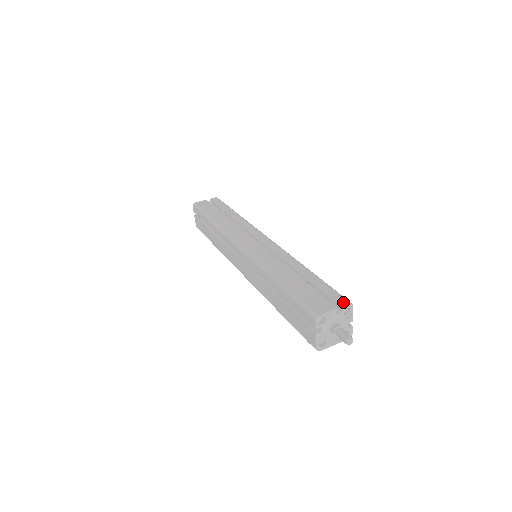
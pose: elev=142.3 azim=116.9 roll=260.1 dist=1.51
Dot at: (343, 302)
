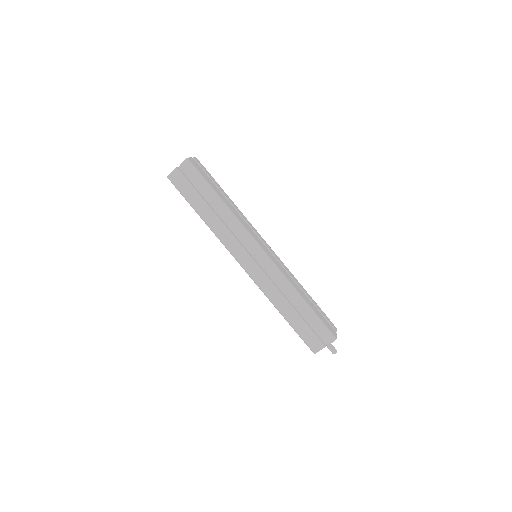
Dot at: (335, 327)
